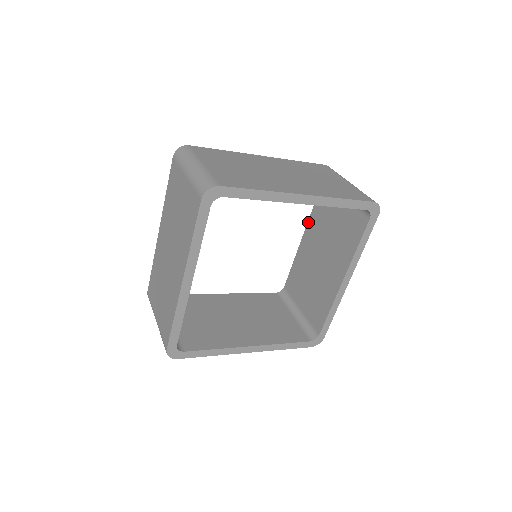
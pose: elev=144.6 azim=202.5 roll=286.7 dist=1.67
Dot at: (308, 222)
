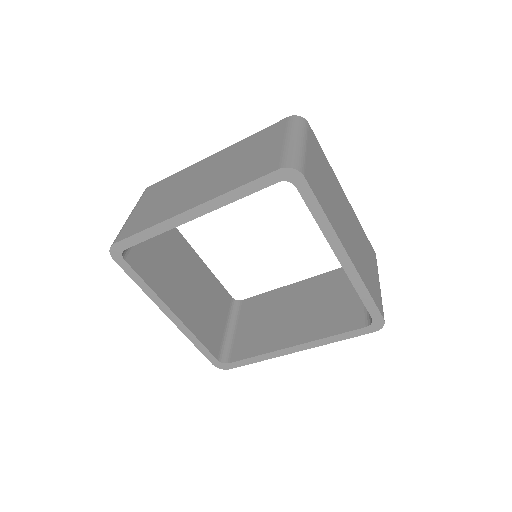
Dot at: (315, 277)
